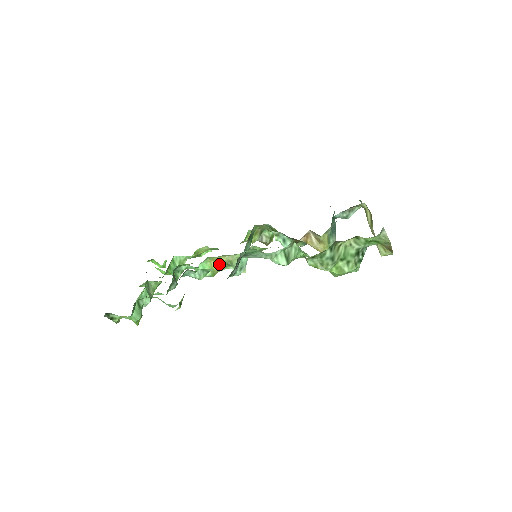
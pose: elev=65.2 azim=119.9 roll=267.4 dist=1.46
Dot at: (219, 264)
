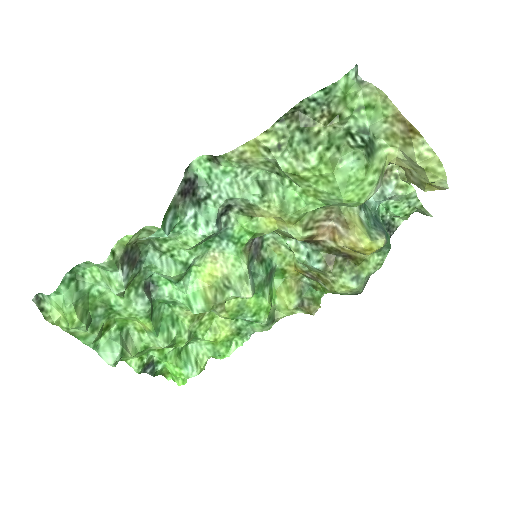
Dot at: (216, 292)
